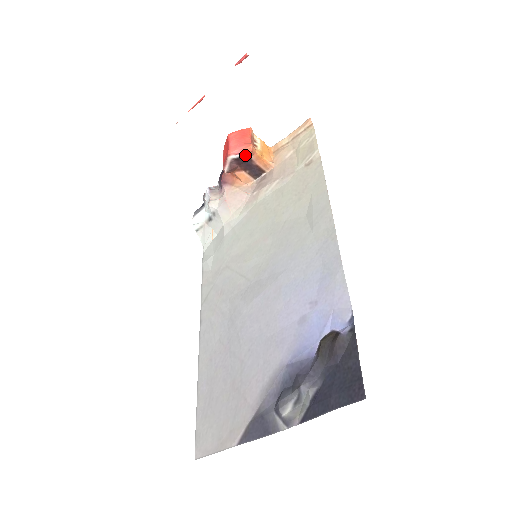
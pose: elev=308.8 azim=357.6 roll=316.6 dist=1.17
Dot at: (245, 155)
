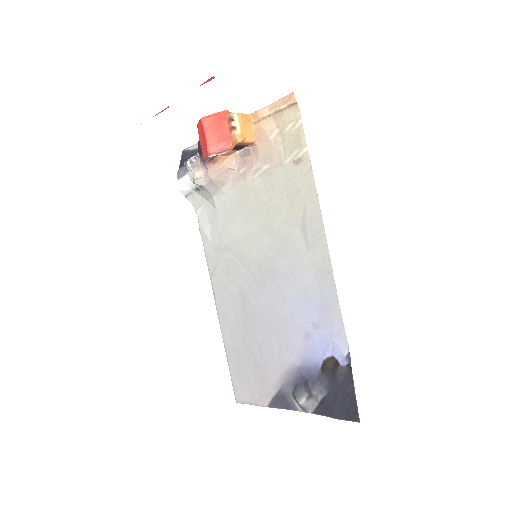
Dot at: (227, 152)
